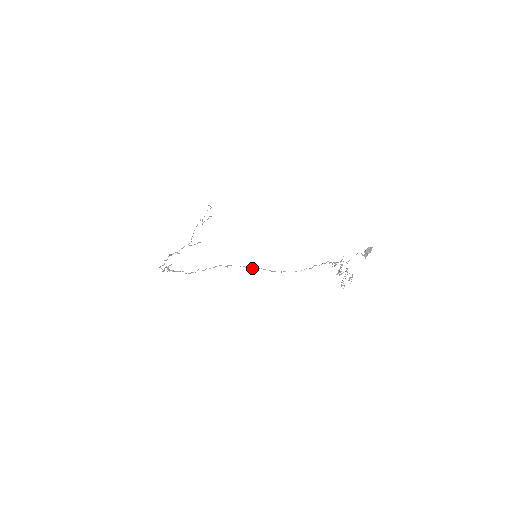
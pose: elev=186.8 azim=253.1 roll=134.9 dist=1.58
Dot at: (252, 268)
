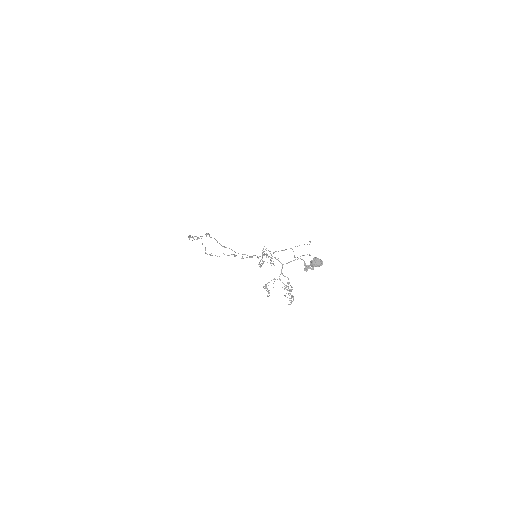
Dot at: occluded
